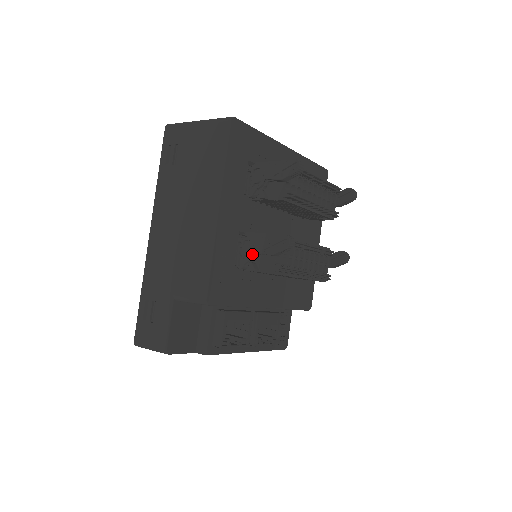
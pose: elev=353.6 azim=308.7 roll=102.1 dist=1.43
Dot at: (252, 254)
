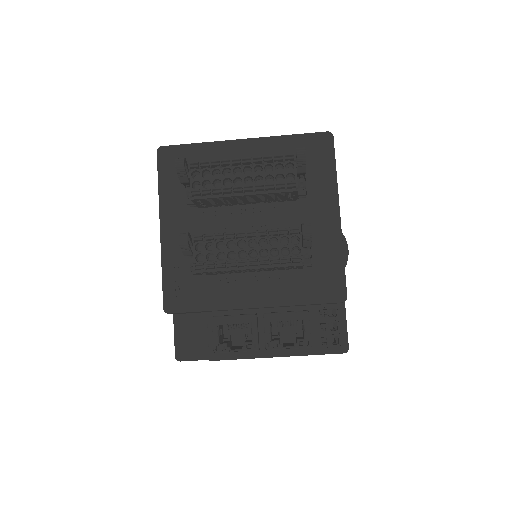
Dot at: (189, 259)
